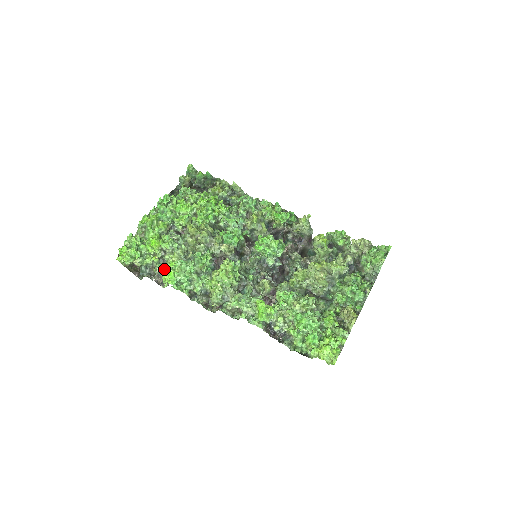
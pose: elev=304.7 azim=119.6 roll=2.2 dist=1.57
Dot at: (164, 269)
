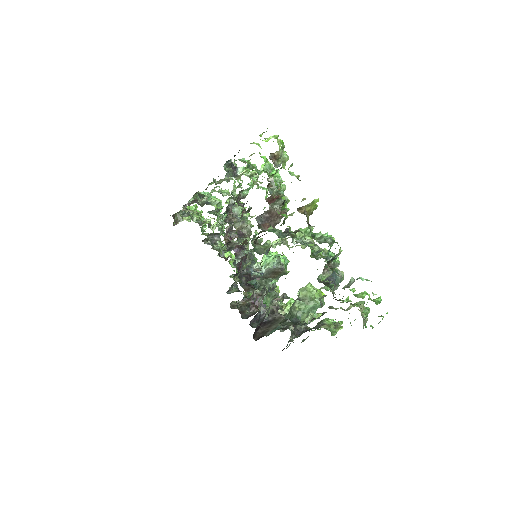
Dot at: (199, 214)
